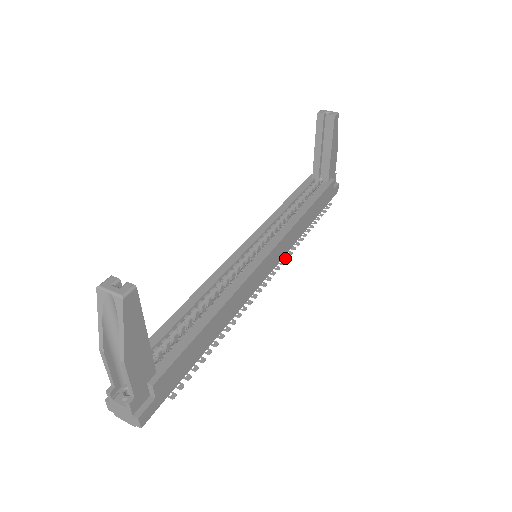
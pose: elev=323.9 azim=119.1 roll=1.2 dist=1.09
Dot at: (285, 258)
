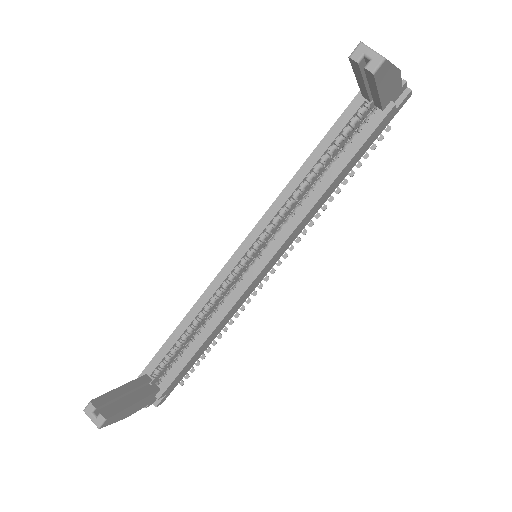
Dot at: (296, 241)
